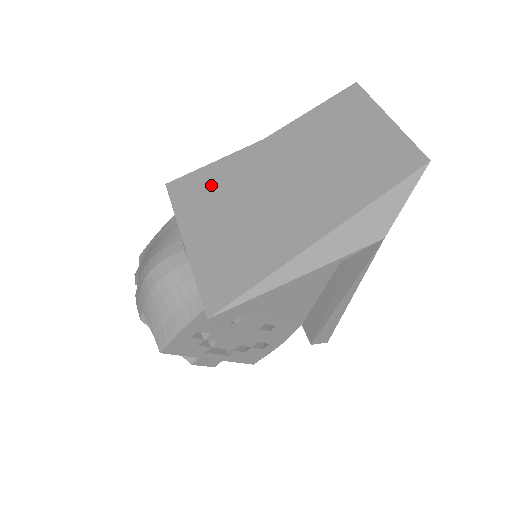
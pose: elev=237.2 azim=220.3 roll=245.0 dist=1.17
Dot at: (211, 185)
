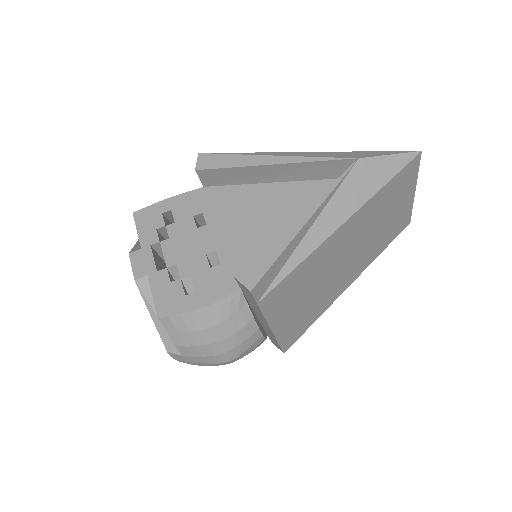
Dot at: occluded
